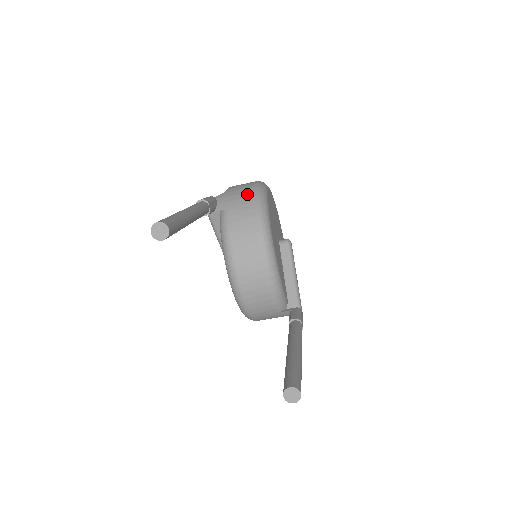
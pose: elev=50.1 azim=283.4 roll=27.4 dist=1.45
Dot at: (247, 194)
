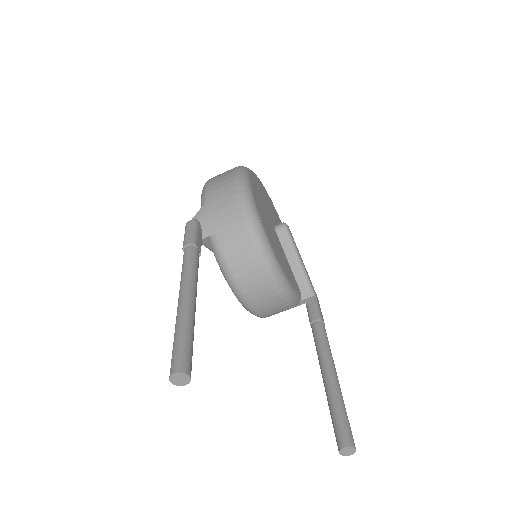
Dot at: (232, 207)
